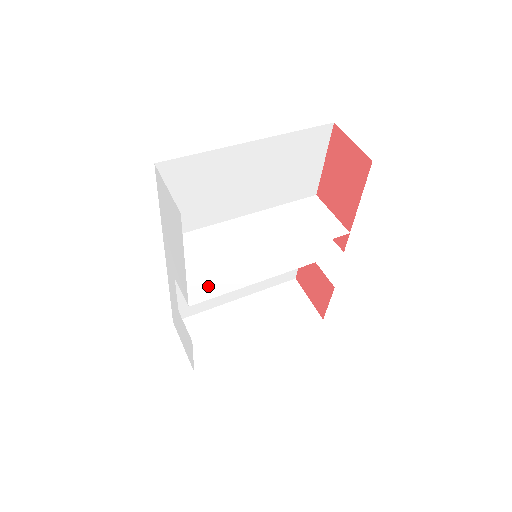
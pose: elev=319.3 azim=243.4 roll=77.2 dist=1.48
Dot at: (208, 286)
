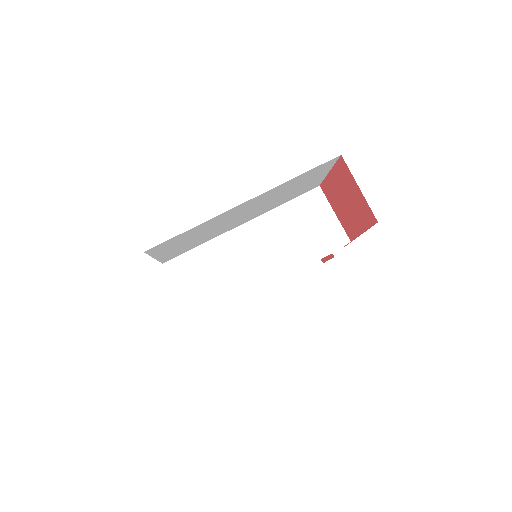
Dot at: occluded
